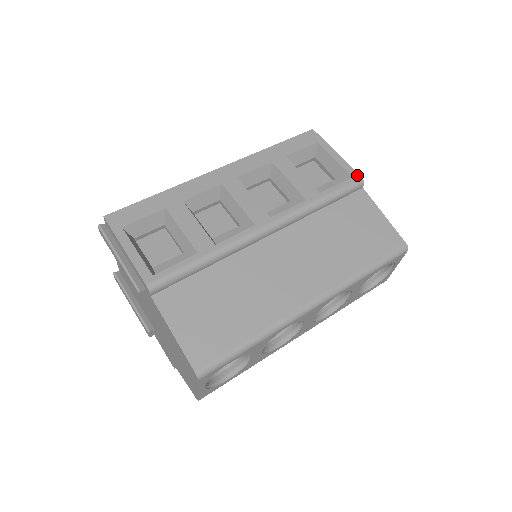
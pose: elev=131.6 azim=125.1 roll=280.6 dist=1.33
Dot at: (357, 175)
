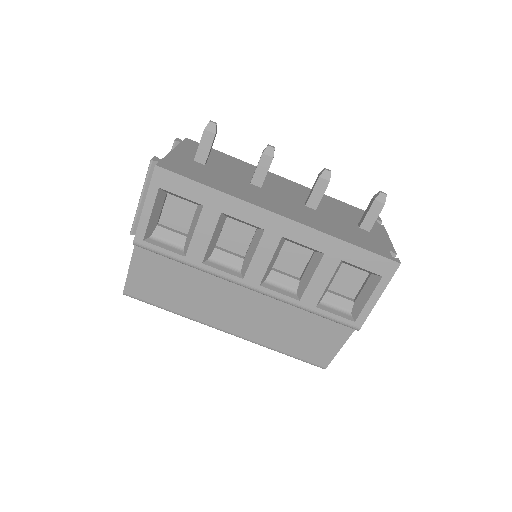
Dot at: (360, 324)
